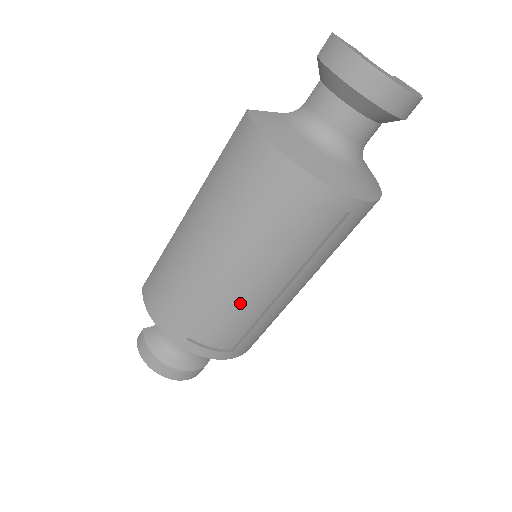
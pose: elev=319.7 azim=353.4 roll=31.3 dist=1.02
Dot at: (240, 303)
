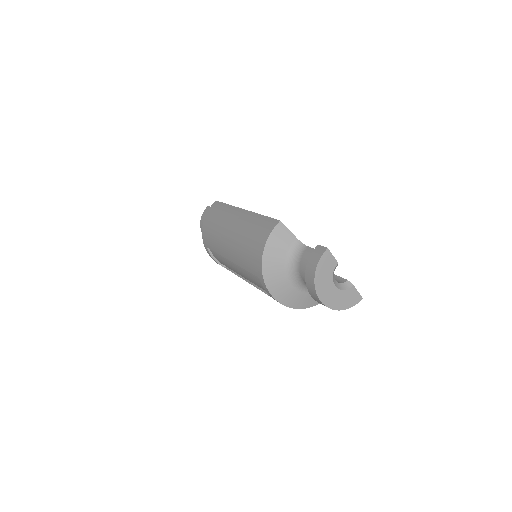
Dot at: (230, 266)
